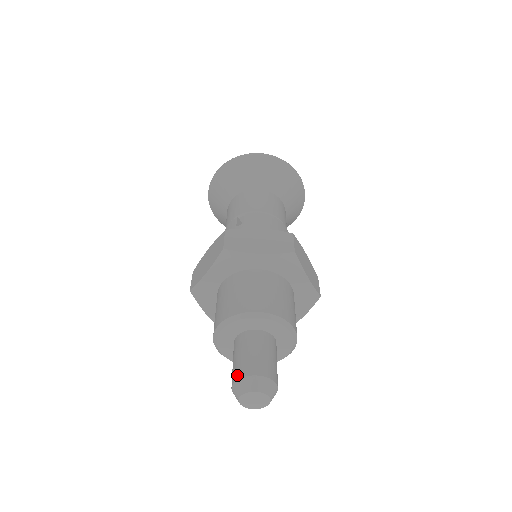
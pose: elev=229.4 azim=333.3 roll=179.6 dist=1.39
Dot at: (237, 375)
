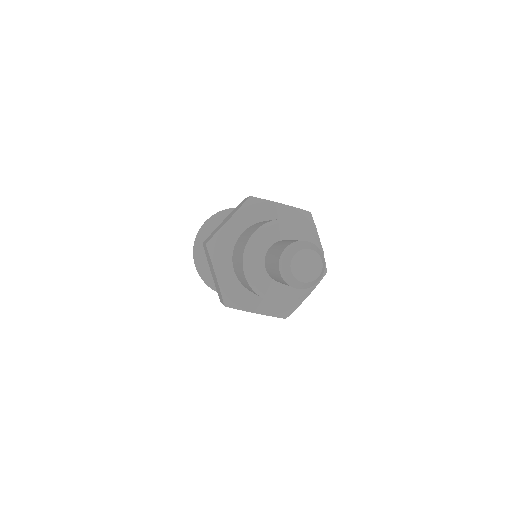
Dot at: (286, 245)
